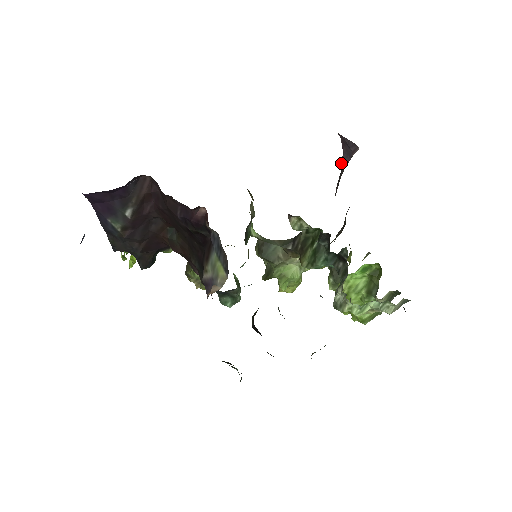
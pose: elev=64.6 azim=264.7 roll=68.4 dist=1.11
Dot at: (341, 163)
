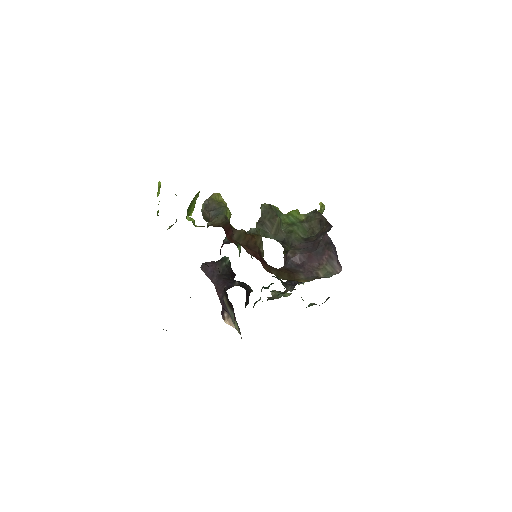
Dot at: (332, 243)
